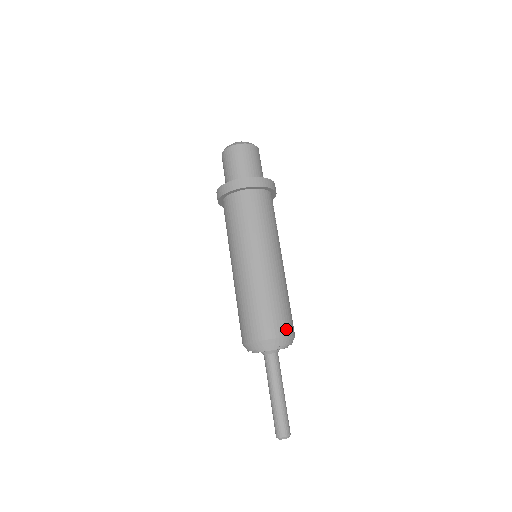
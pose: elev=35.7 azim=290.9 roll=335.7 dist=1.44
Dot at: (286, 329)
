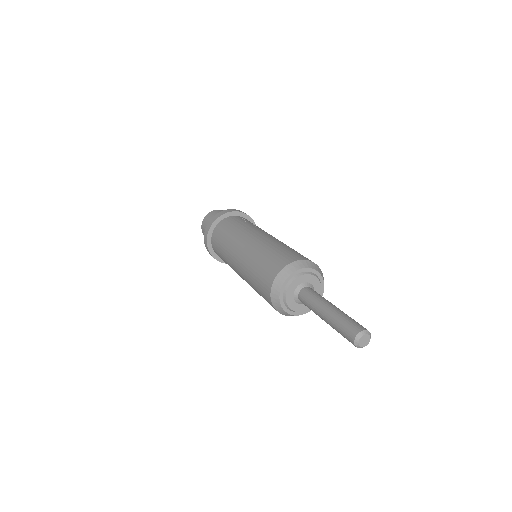
Dot at: (287, 260)
